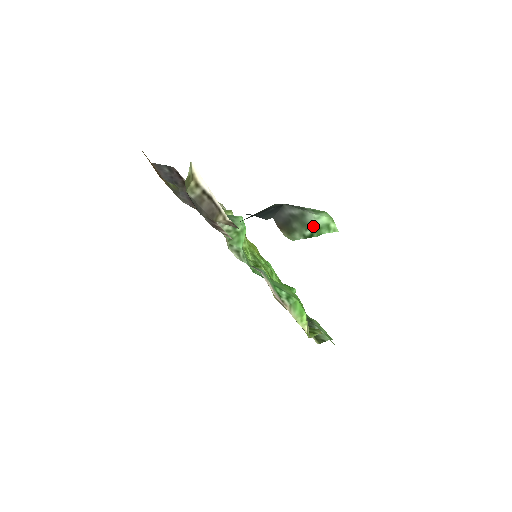
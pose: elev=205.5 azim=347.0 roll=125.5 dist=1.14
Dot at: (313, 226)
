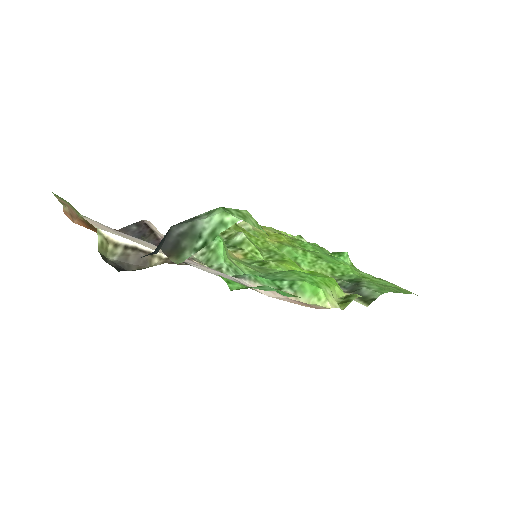
Dot at: (206, 232)
